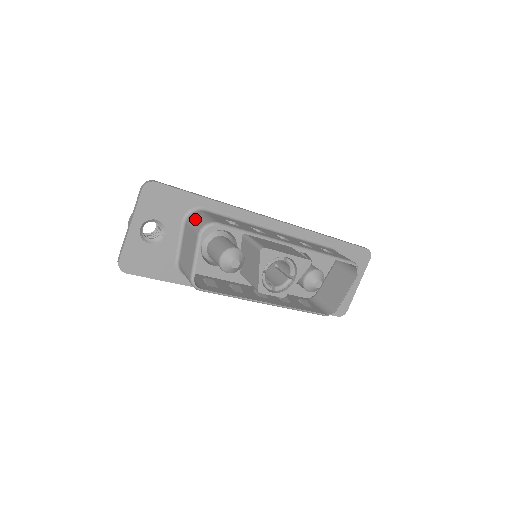
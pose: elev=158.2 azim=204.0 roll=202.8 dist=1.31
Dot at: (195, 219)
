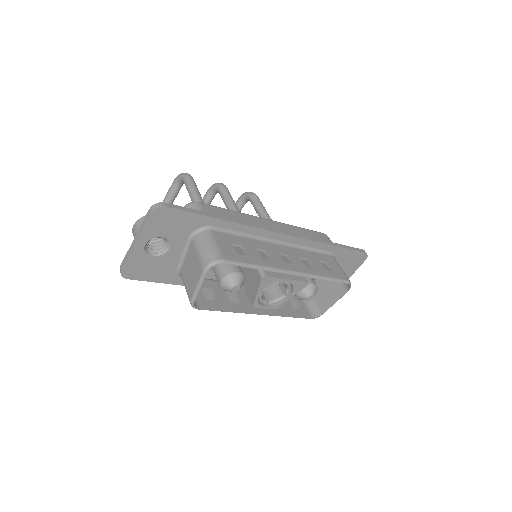
Dot at: (202, 246)
